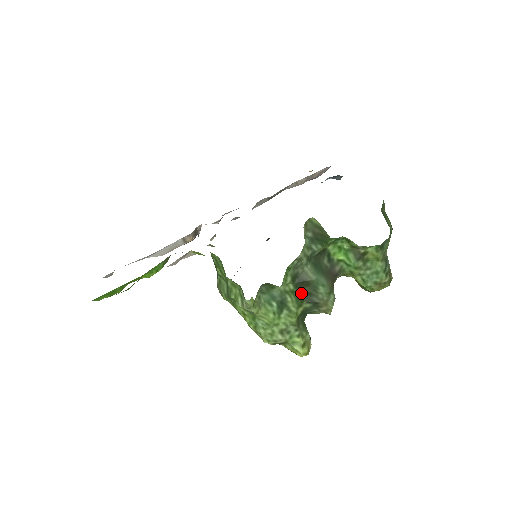
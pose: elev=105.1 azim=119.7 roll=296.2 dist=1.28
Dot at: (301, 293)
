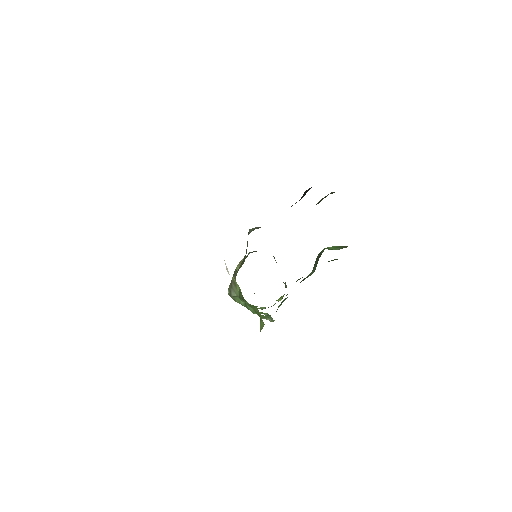
Dot at: occluded
